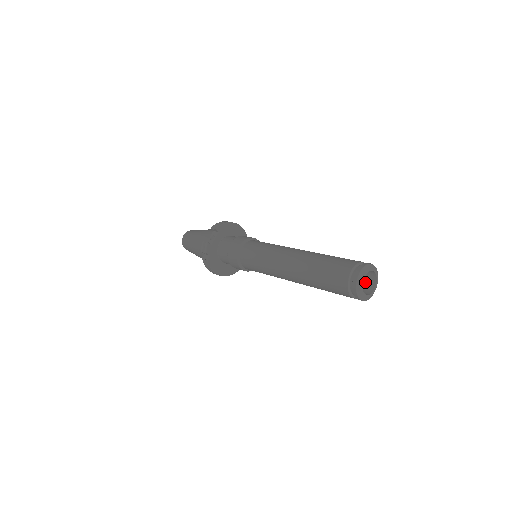
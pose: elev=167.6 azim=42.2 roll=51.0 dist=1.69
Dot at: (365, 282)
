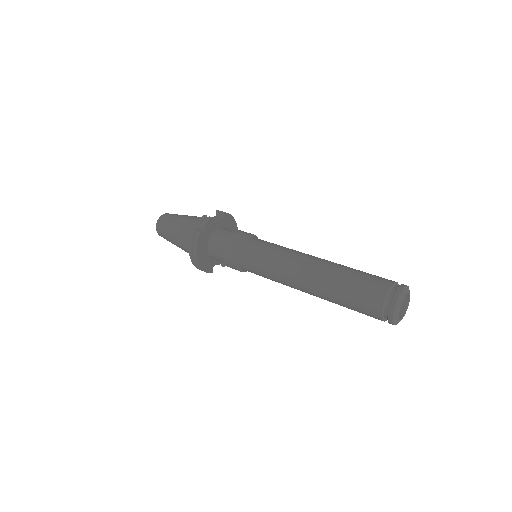
Dot at: occluded
